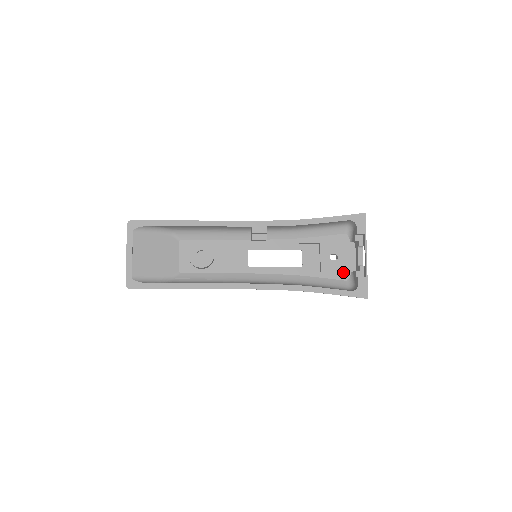
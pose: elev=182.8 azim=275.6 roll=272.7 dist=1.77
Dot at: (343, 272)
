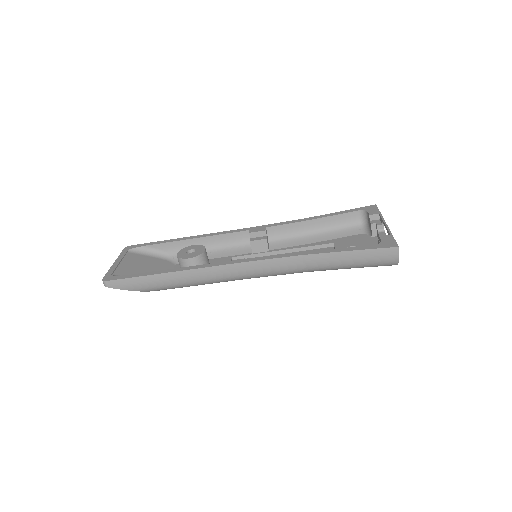
Dot at: occluded
